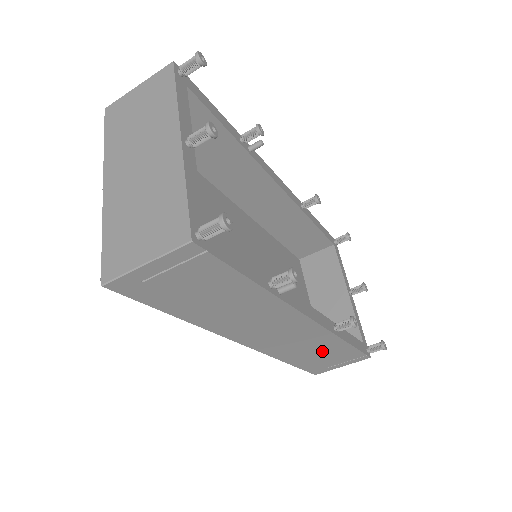
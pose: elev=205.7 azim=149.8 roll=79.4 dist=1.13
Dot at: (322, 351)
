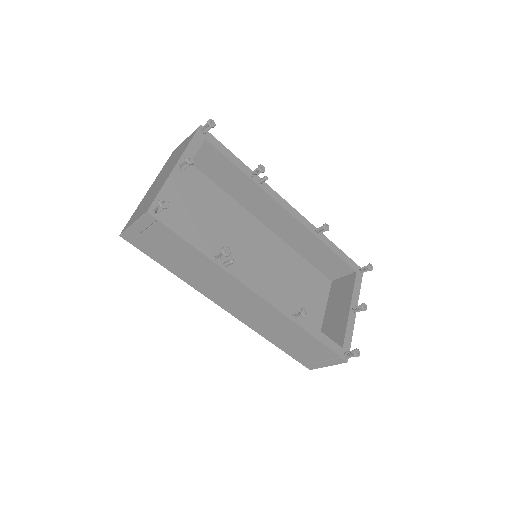
Dot at: (294, 338)
